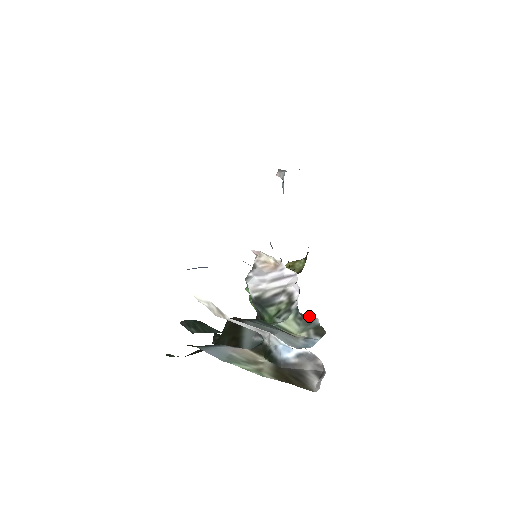
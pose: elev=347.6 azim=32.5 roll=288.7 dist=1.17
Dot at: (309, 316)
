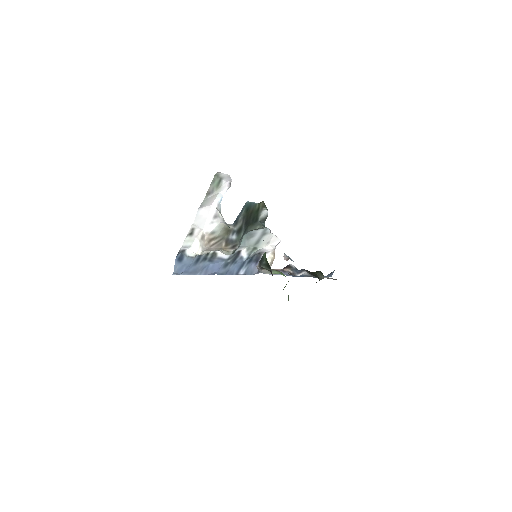
Dot at: (264, 216)
